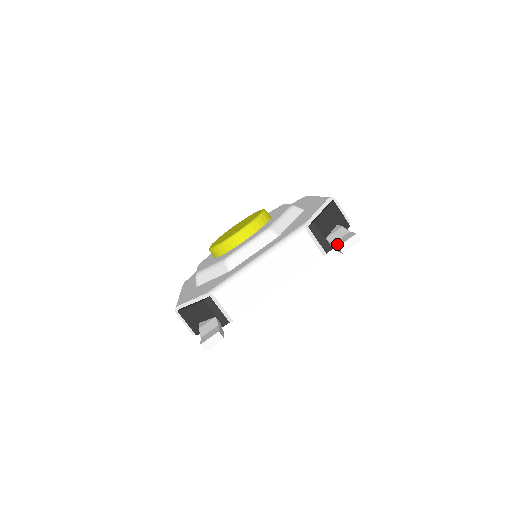
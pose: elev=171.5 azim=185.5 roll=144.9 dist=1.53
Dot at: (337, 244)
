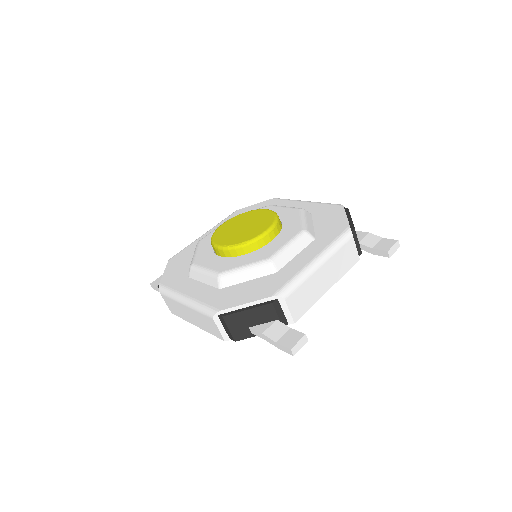
Dot at: (383, 249)
